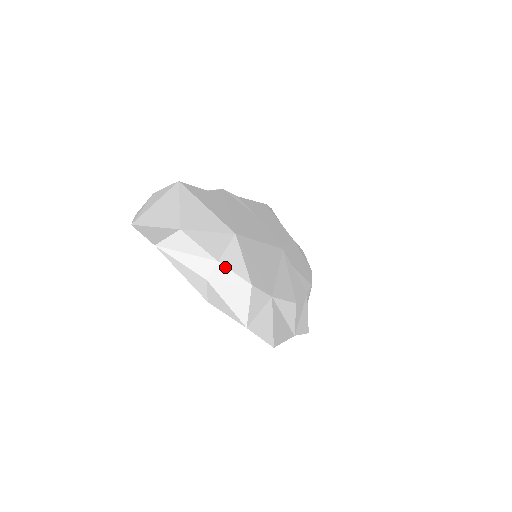
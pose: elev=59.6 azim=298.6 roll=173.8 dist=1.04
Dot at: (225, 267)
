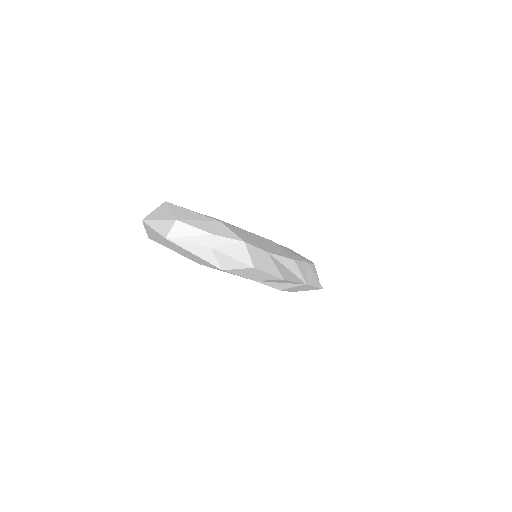
Dot at: (220, 236)
